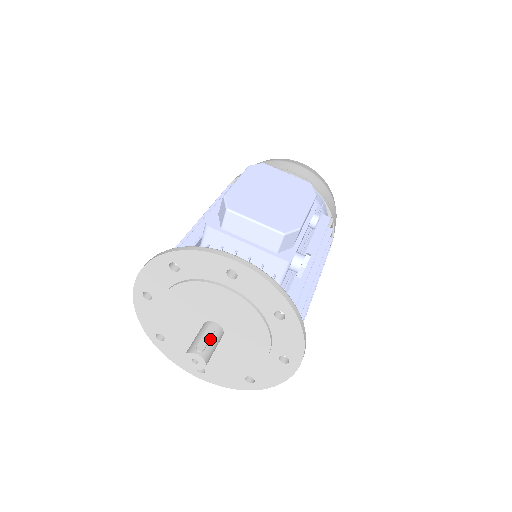
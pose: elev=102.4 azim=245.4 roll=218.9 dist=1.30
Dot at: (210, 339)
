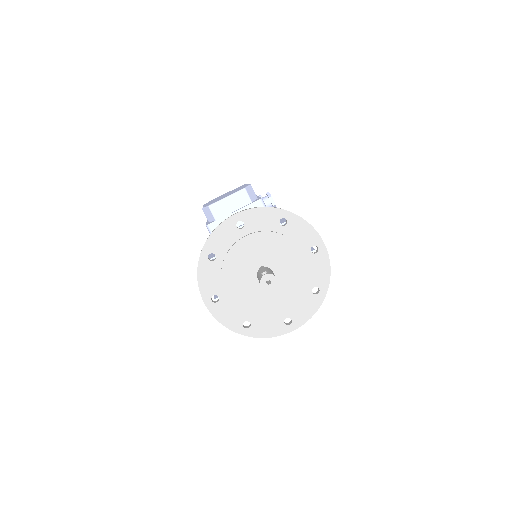
Dot at: occluded
